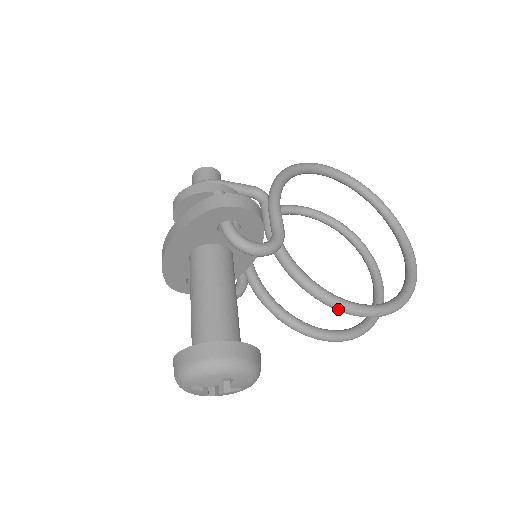
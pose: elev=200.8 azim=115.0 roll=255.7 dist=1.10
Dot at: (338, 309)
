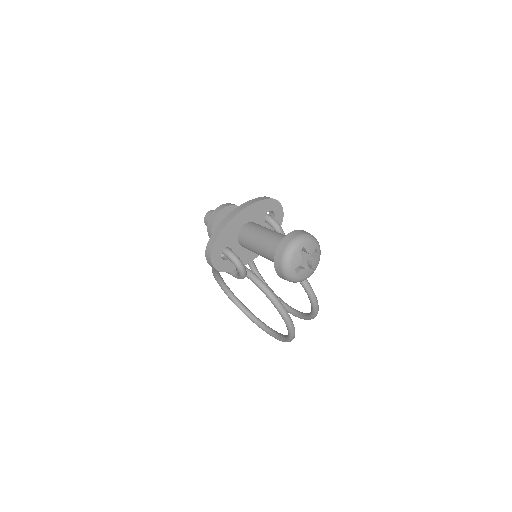
Dot at: (308, 286)
